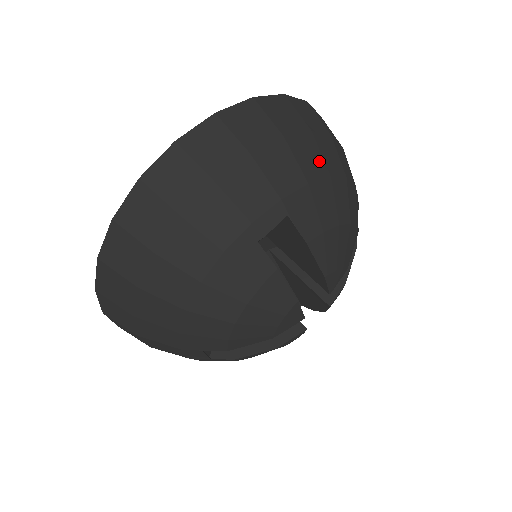
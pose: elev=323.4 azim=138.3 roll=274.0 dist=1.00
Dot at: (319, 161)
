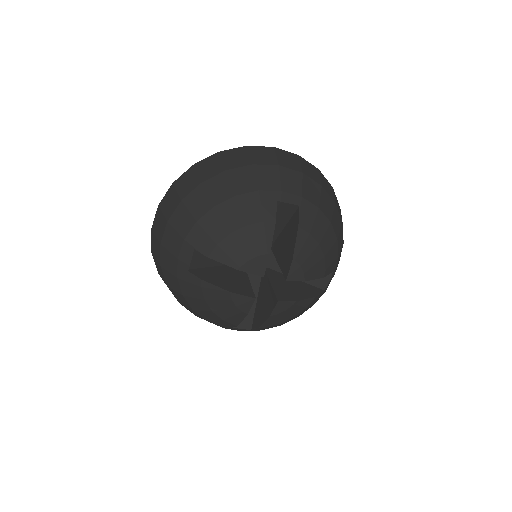
Dot at: (330, 212)
